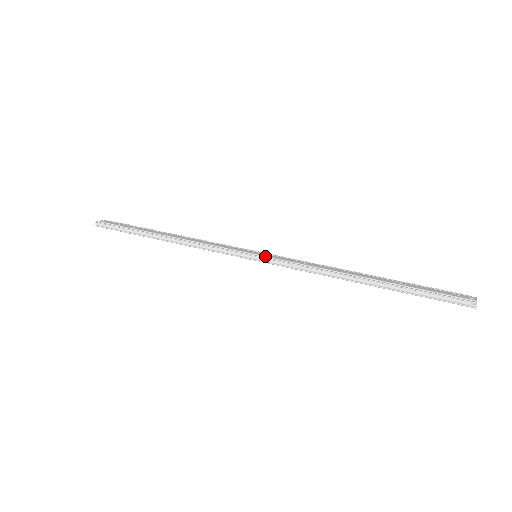
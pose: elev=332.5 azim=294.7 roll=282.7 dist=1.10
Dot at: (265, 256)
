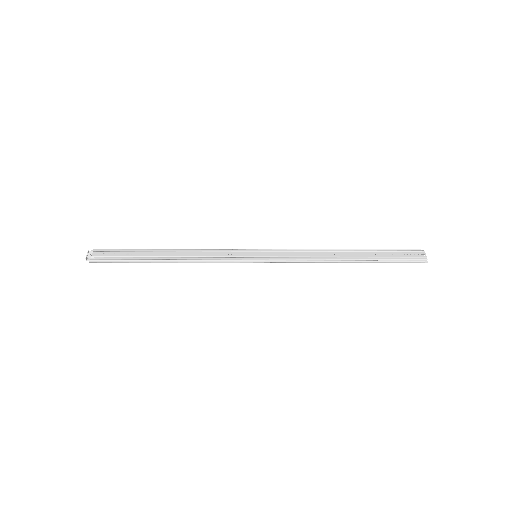
Dot at: (265, 257)
